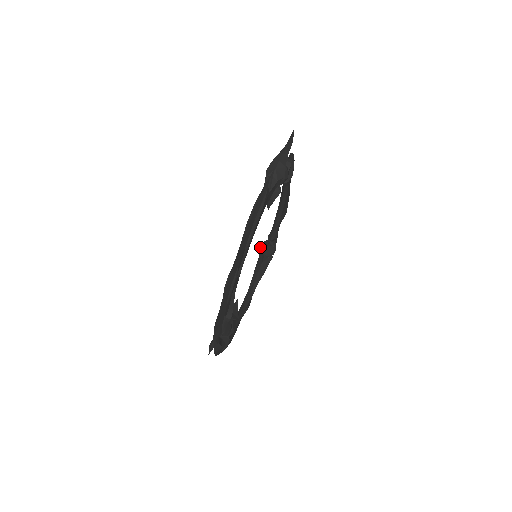
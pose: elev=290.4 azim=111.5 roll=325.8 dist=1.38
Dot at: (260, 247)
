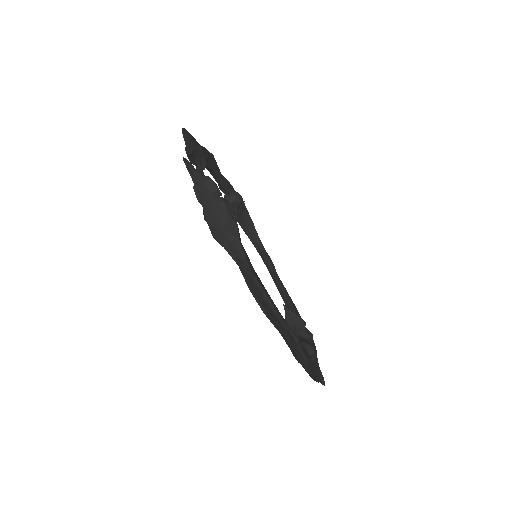
Dot at: occluded
